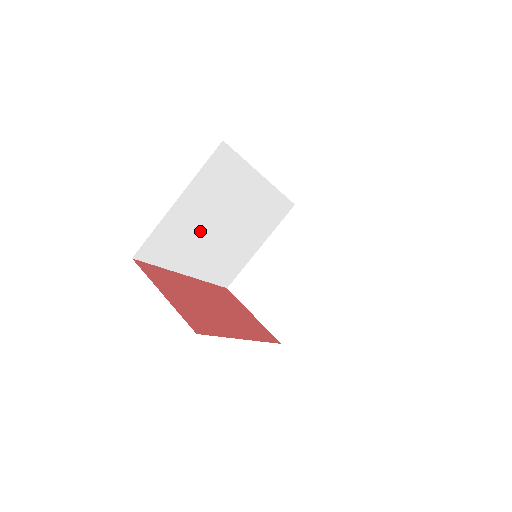
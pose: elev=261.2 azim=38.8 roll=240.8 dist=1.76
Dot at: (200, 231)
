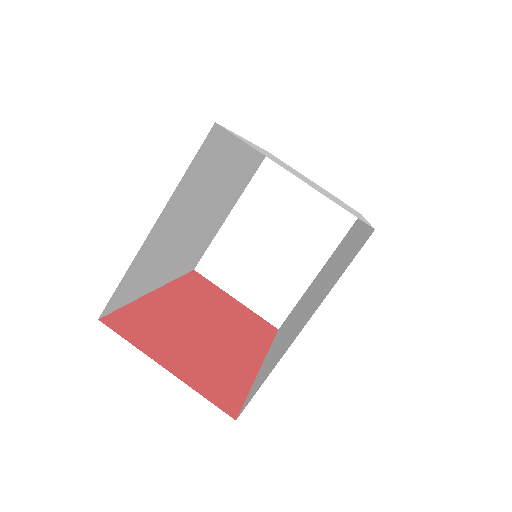
Dot at: (175, 239)
